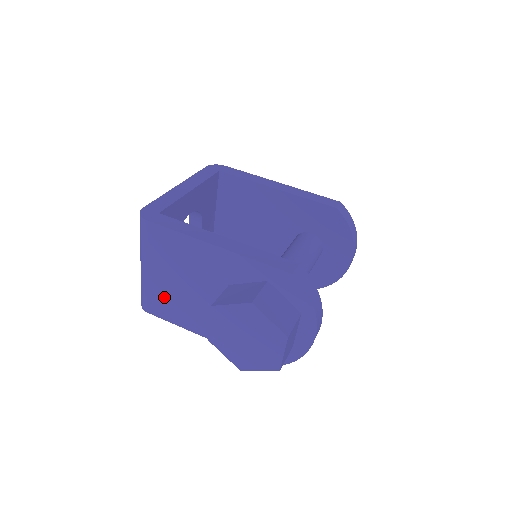
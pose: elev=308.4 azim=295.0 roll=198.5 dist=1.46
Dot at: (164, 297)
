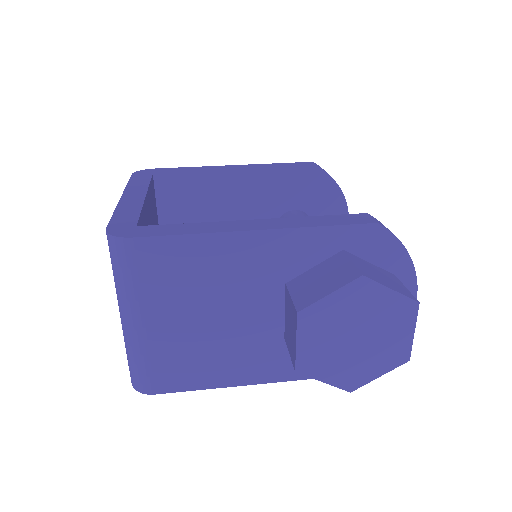
Dot at: (180, 354)
